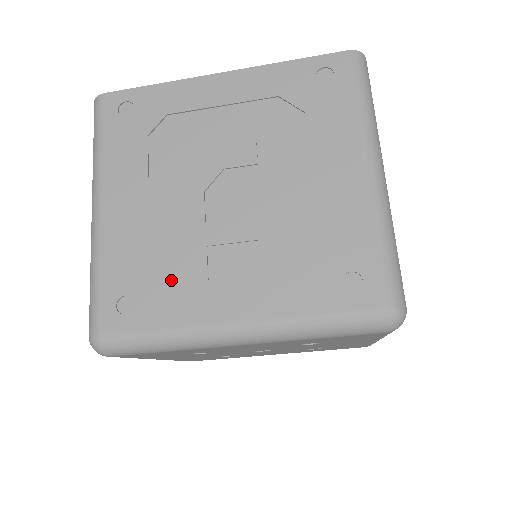
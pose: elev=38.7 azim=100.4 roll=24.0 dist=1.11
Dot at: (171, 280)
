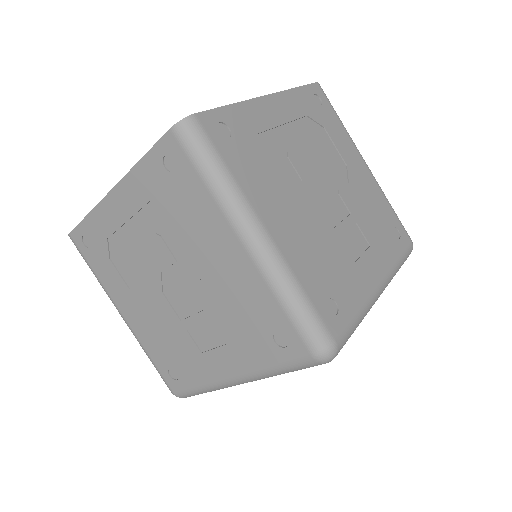
Dot at: (183, 356)
